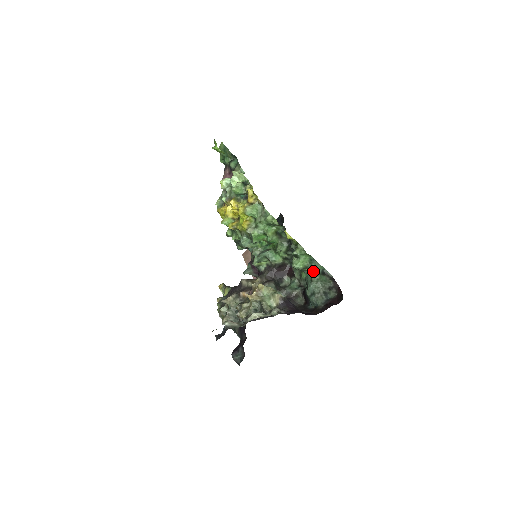
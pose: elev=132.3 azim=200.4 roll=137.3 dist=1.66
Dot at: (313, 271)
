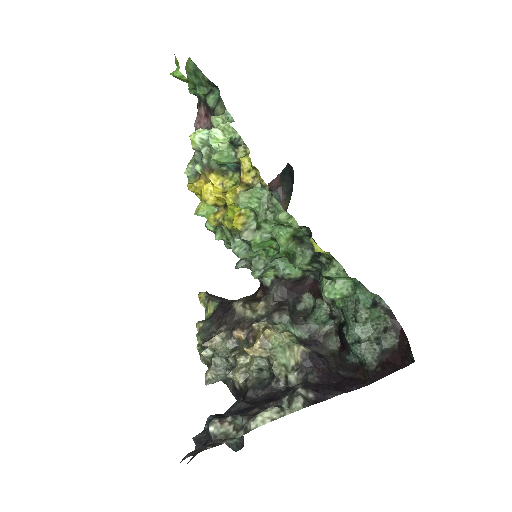
Dot at: (358, 303)
